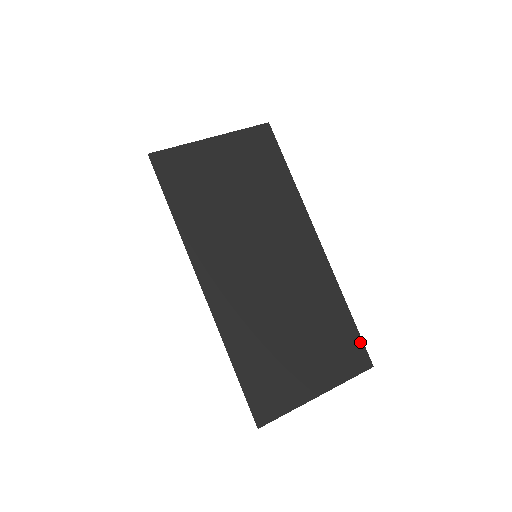
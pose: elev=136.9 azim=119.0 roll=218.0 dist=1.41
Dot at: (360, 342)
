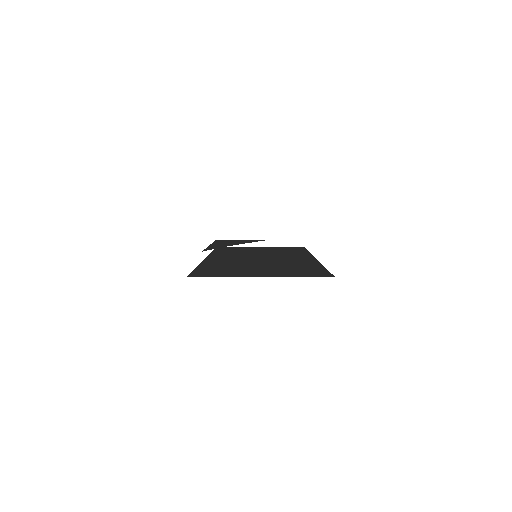
Dot at: (327, 273)
